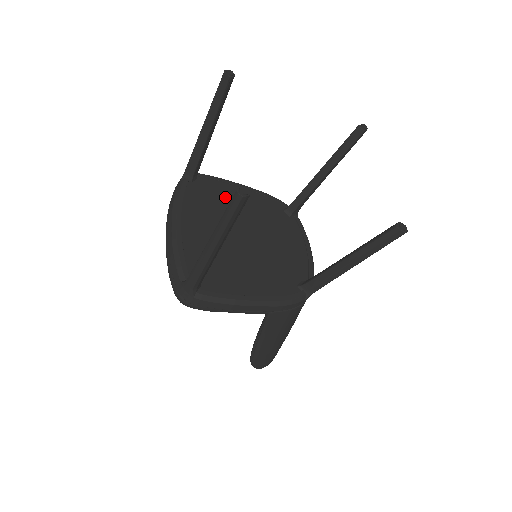
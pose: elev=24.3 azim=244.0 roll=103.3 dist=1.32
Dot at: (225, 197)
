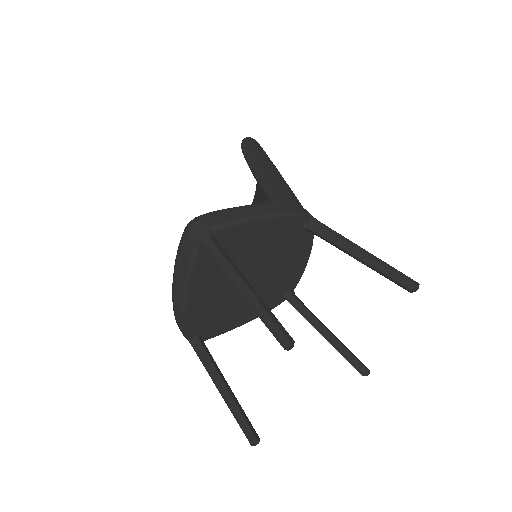
Dot at: (242, 245)
